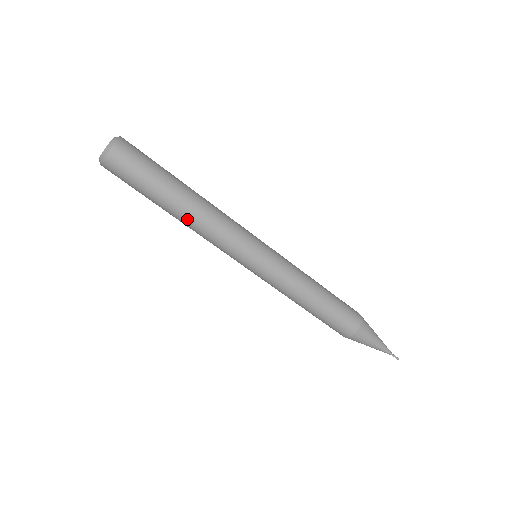
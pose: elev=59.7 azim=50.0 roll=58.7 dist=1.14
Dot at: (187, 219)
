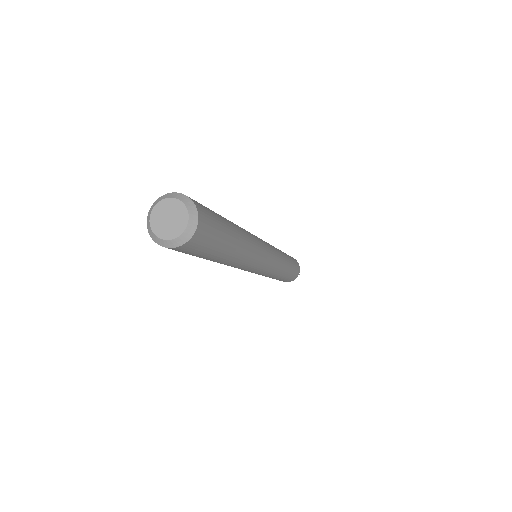
Dot at: (236, 261)
